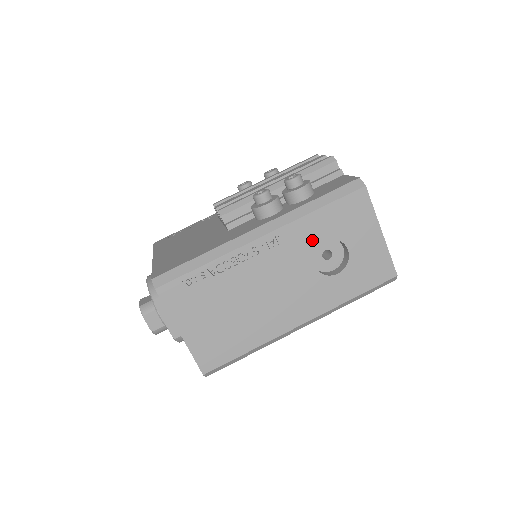
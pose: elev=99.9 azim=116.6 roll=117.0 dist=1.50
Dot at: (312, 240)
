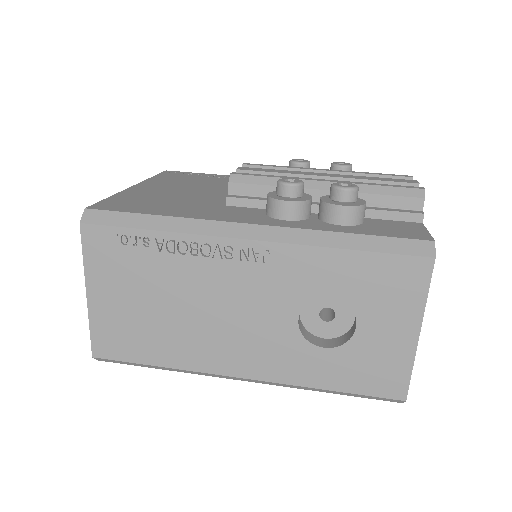
Dot at: (313, 285)
